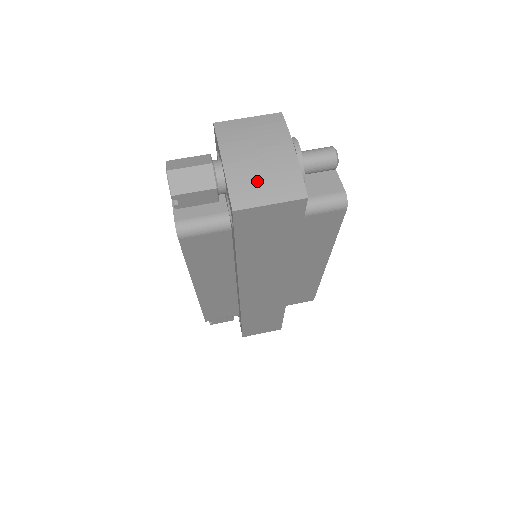
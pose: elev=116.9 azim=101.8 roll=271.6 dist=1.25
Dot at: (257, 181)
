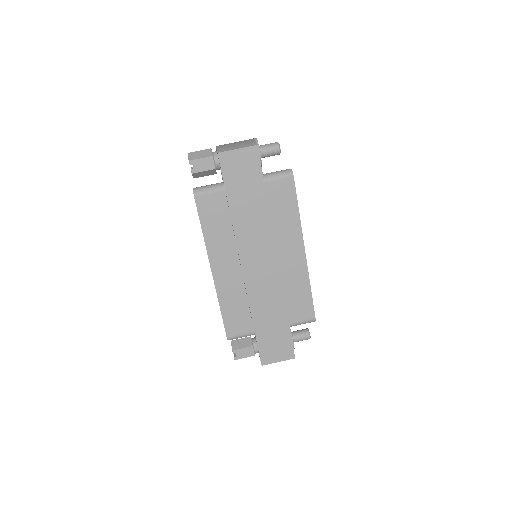
Dot at: (232, 146)
